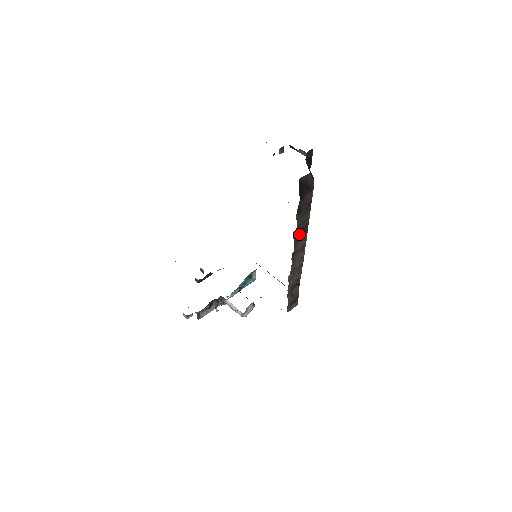
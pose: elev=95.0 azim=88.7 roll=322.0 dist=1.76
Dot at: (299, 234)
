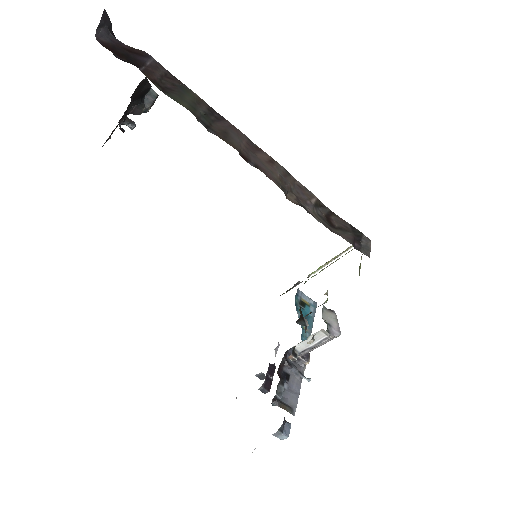
Dot at: (214, 126)
